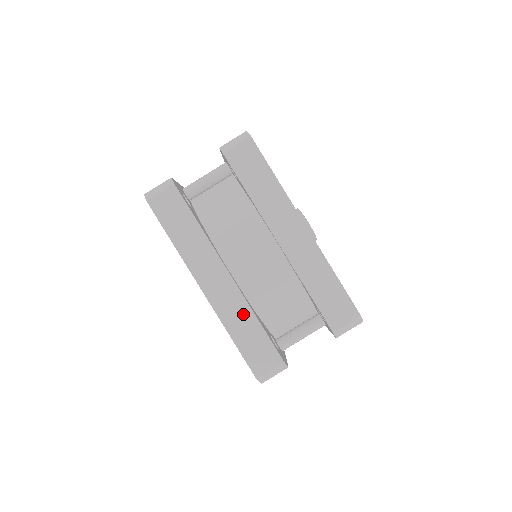
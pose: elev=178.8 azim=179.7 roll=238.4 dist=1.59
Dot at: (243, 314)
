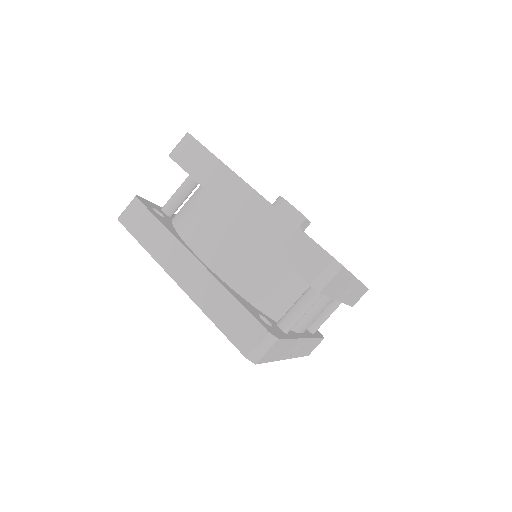
Dot at: (217, 294)
